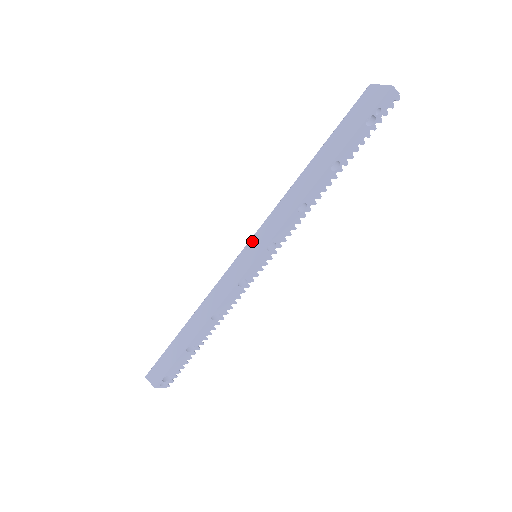
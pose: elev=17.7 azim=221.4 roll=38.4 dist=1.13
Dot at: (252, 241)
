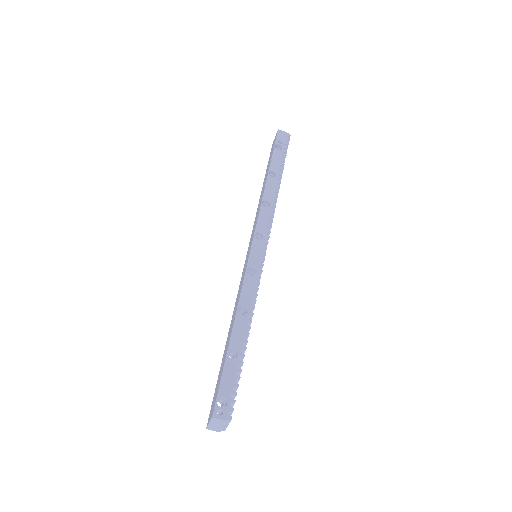
Dot at: (248, 249)
